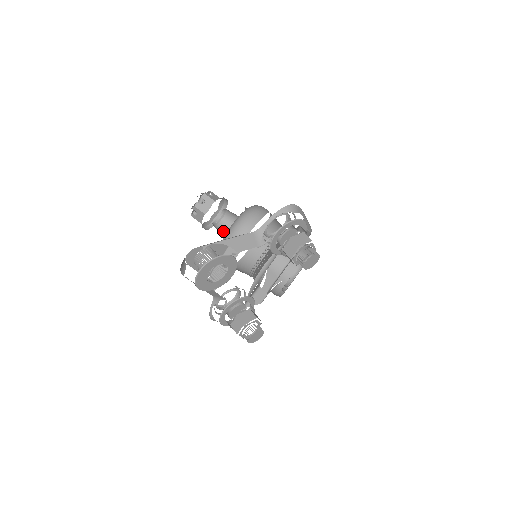
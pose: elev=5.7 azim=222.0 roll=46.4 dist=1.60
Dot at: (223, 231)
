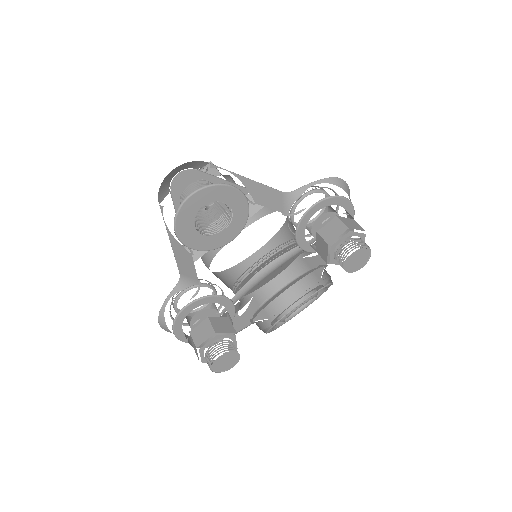
Dot at: occluded
